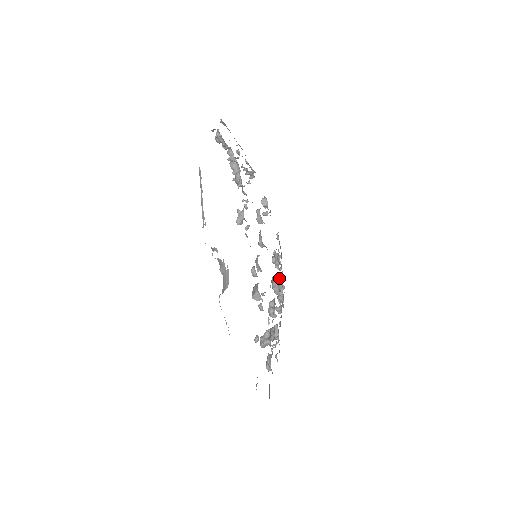
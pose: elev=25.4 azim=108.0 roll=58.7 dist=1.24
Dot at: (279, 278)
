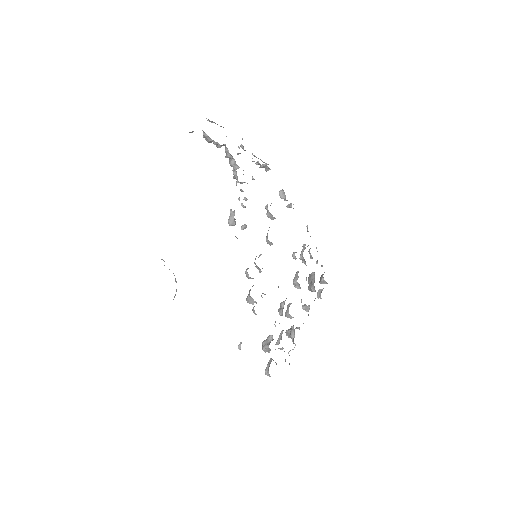
Dot at: (312, 273)
